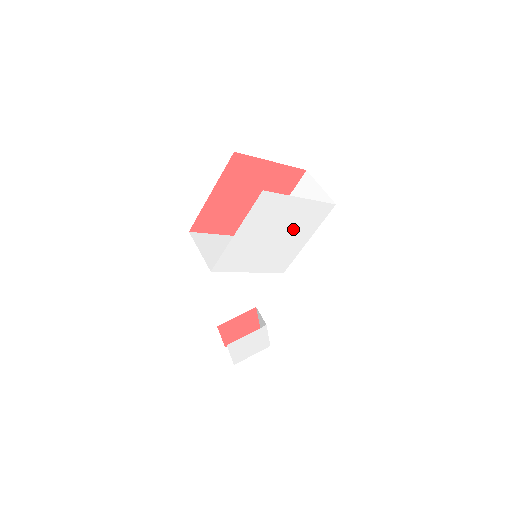
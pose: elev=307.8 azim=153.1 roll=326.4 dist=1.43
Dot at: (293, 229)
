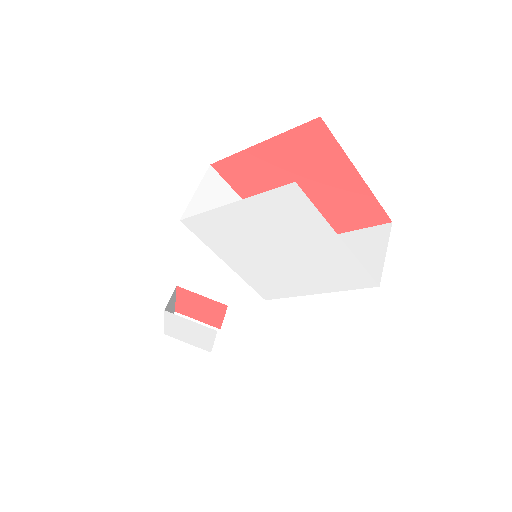
Dot at: (306, 264)
